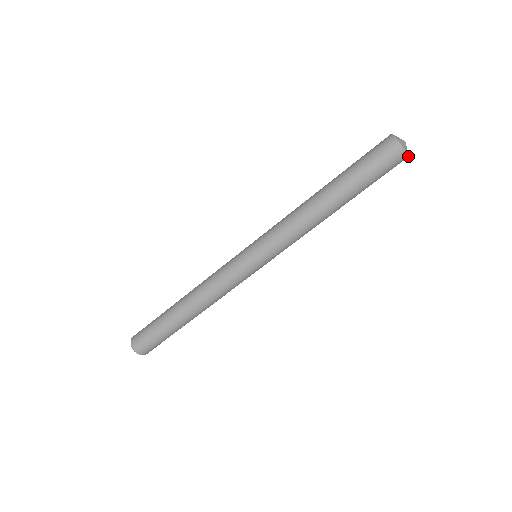
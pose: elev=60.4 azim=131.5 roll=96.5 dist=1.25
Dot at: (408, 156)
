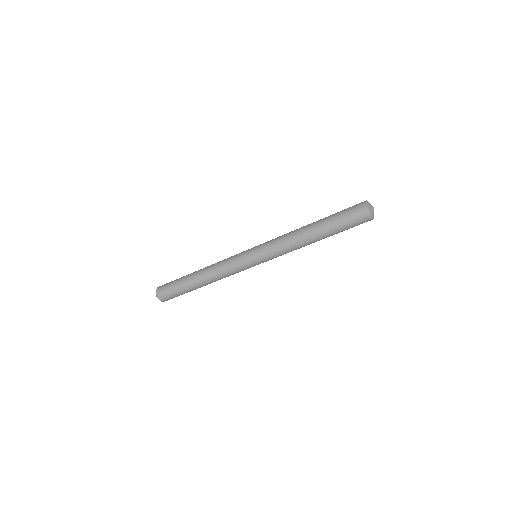
Dot at: occluded
